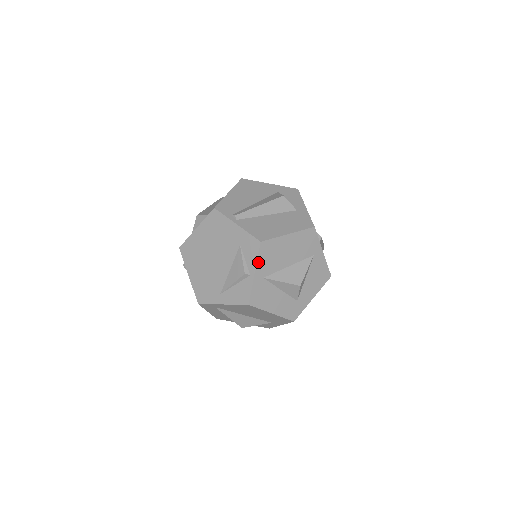
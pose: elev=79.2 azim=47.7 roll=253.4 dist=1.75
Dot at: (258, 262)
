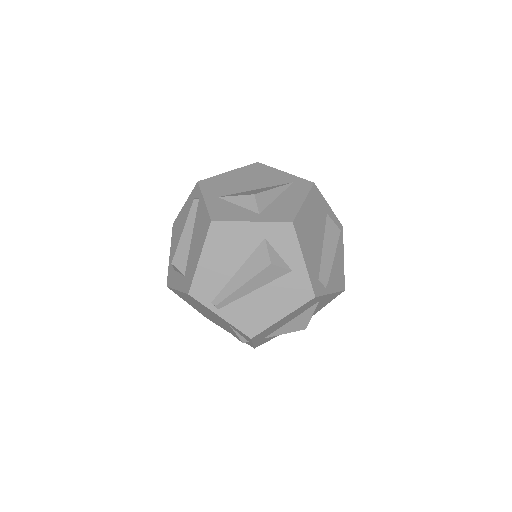
Dot at: (254, 341)
